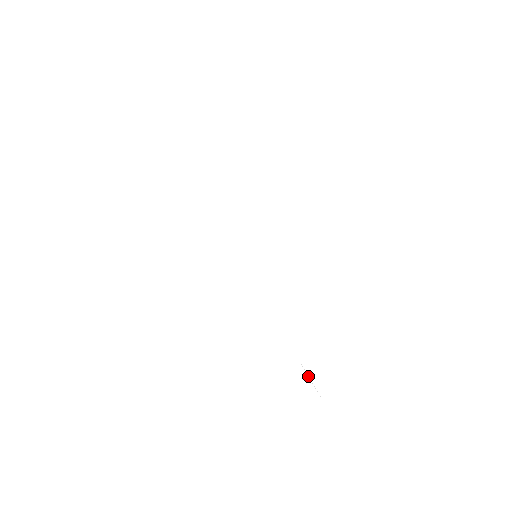
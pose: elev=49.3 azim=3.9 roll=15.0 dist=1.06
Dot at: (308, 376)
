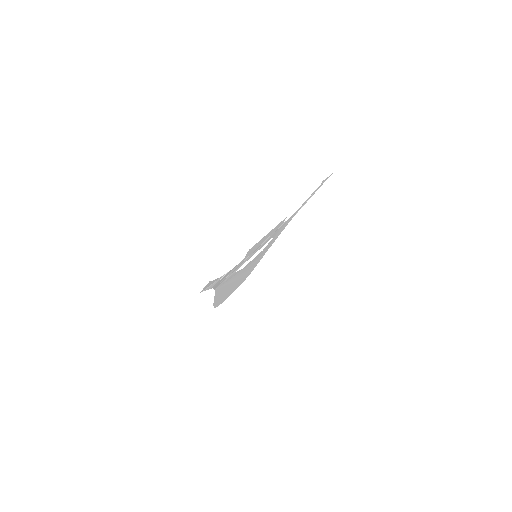
Dot at: (216, 279)
